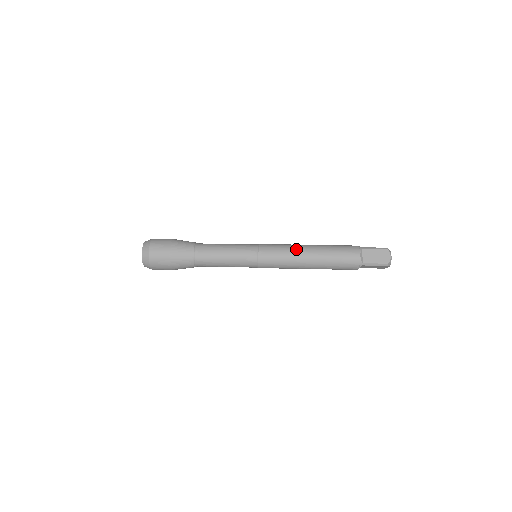
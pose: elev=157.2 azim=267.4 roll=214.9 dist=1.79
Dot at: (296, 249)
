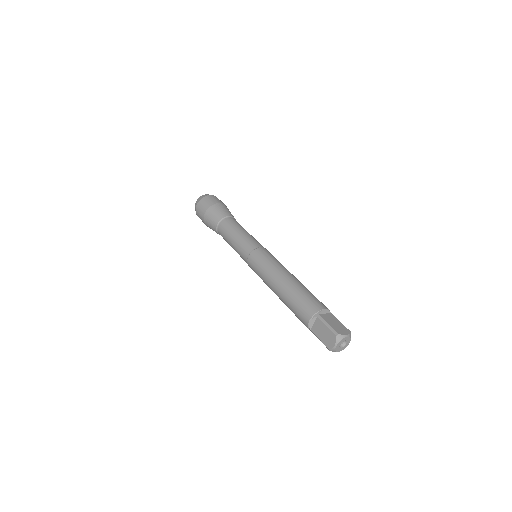
Dot at: (271, 274)
